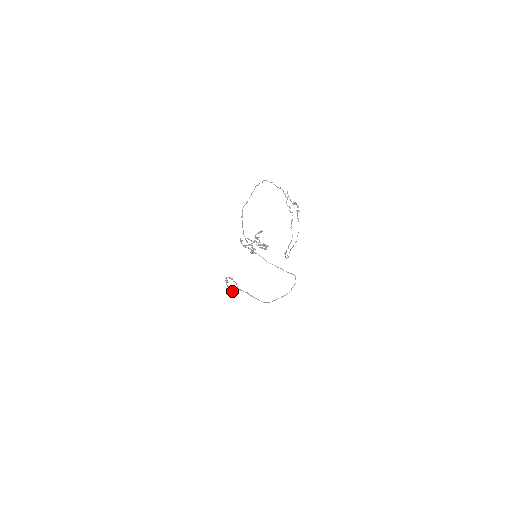
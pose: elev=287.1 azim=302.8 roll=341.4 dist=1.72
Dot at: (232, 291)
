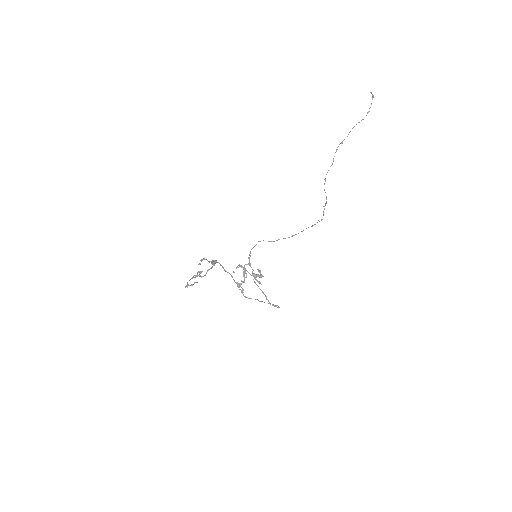
Dot at: occluded
